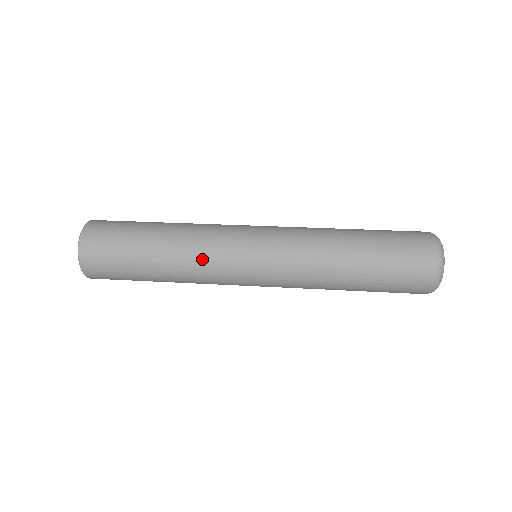
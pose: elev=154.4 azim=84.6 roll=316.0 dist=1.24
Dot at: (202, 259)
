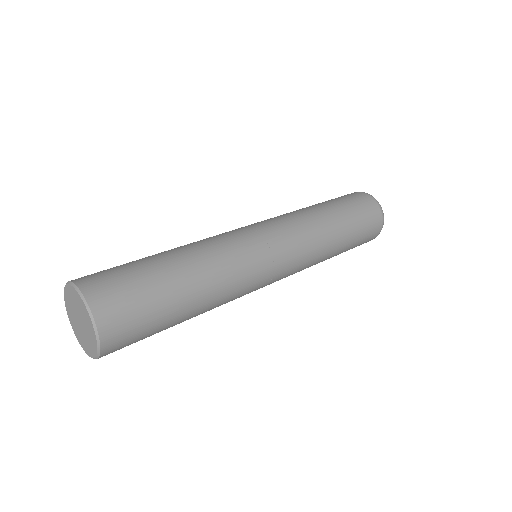
Dot at: (232, 300)
